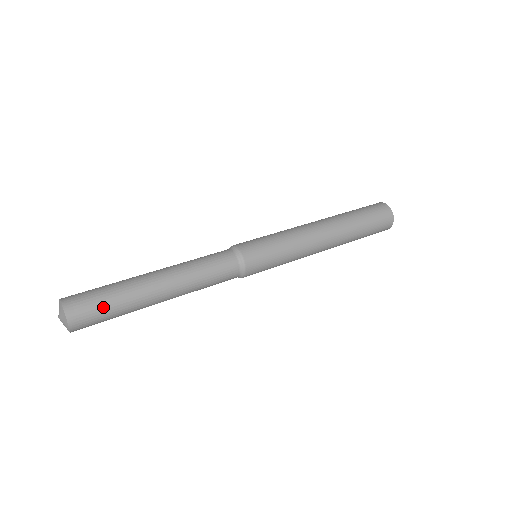
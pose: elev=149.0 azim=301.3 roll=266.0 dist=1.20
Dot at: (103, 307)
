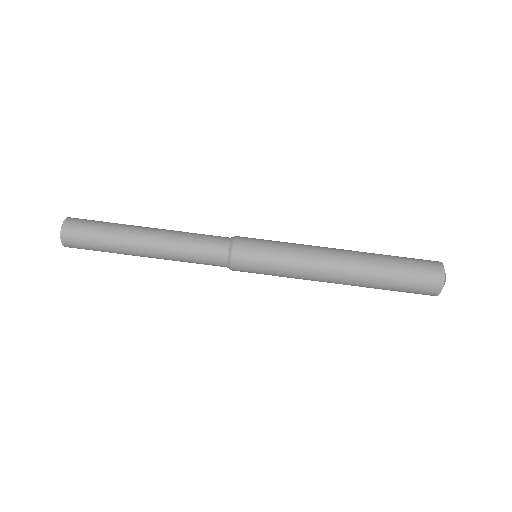
Dot at: (91, 236)
